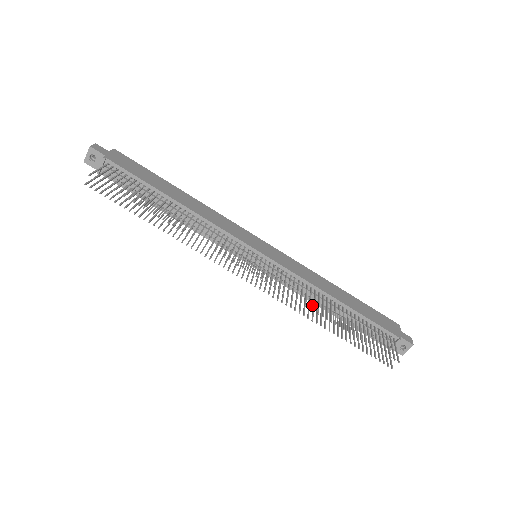
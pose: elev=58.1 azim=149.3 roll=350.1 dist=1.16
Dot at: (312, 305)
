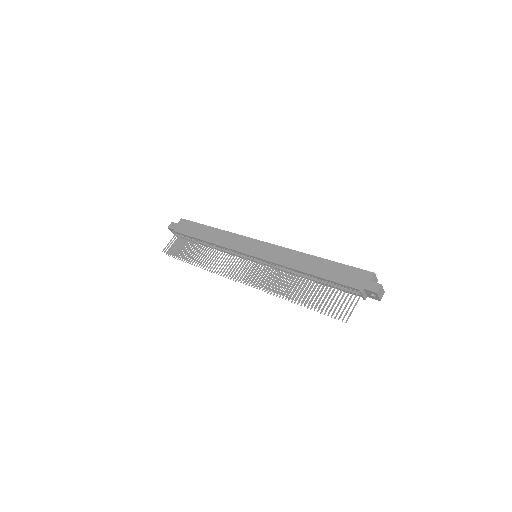
Dot at: (292, 282)
